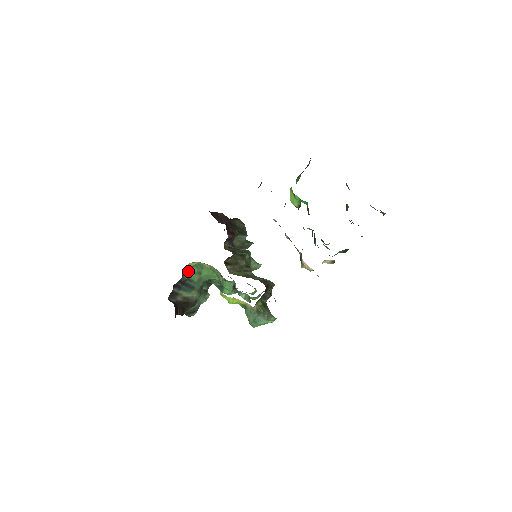
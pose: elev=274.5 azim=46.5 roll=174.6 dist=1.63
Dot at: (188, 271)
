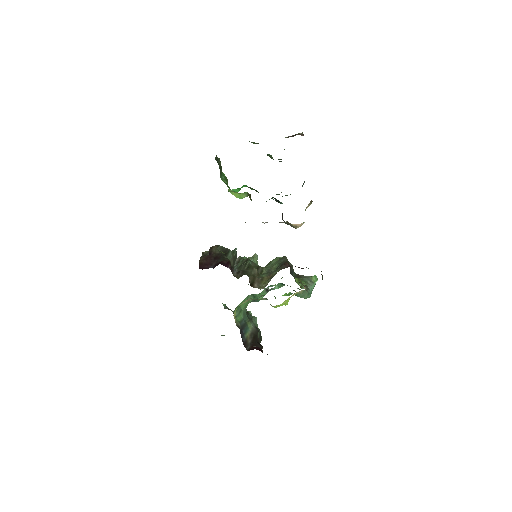
Dot at: (236, 320)
